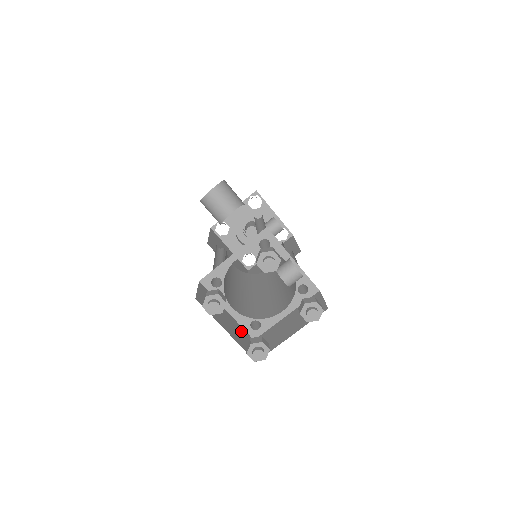
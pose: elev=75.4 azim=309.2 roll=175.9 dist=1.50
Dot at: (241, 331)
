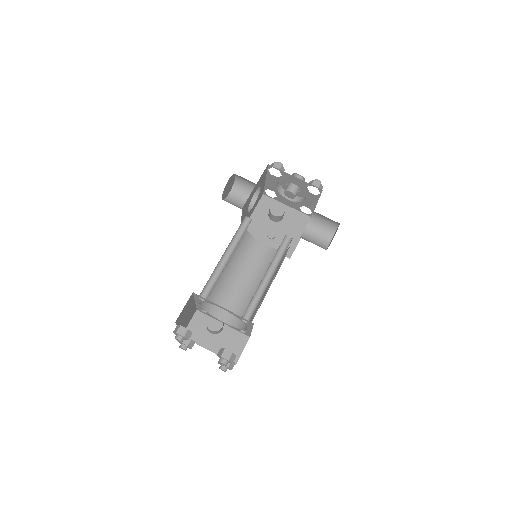
Dot at: (233, 337)
